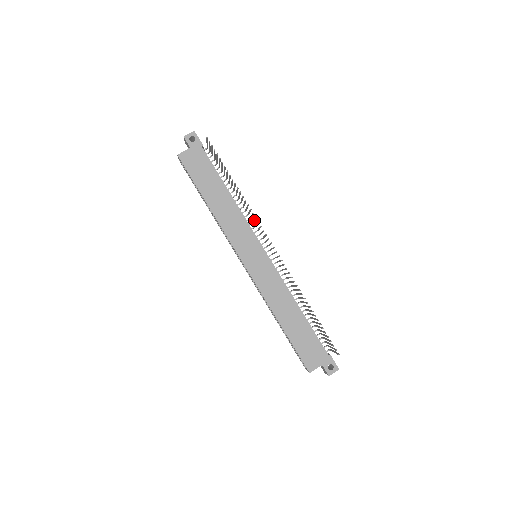
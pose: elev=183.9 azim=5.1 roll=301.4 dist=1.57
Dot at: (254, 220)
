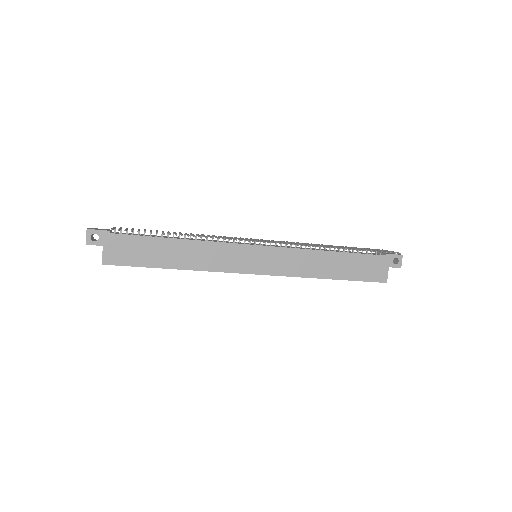
Dot at: occluded
